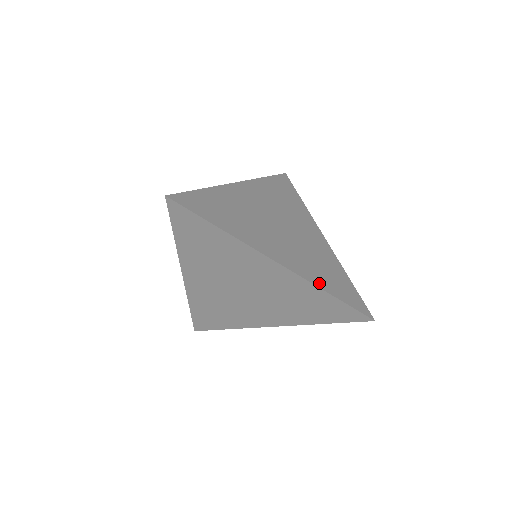
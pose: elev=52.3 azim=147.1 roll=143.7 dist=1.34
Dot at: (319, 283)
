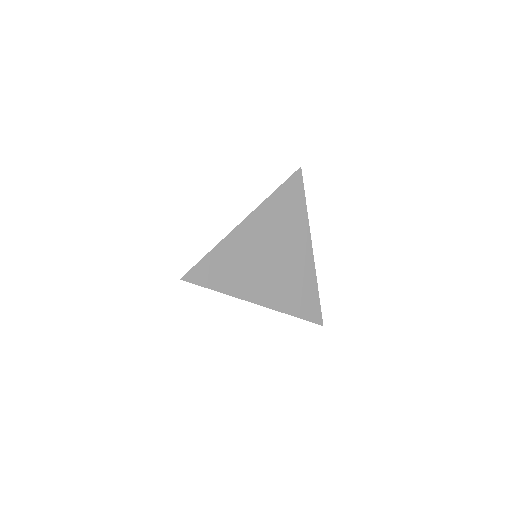
Dot at: (288, 309)
